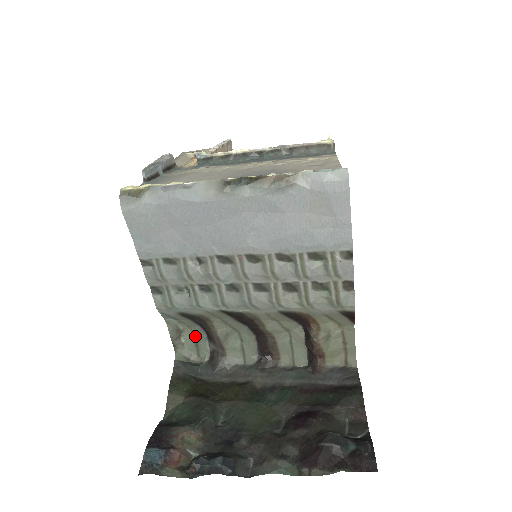
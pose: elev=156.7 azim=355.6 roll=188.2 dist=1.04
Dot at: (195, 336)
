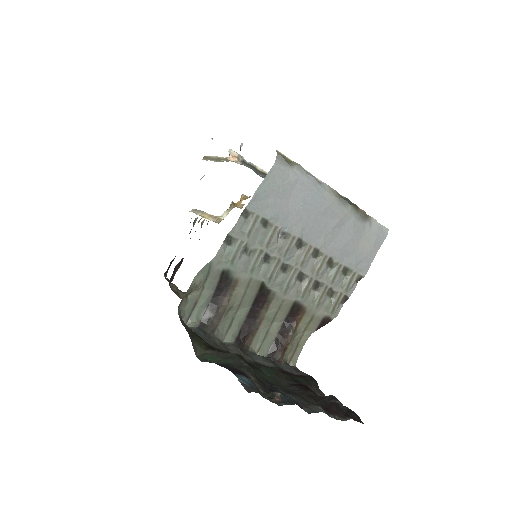
Dot at: (199, 299)
